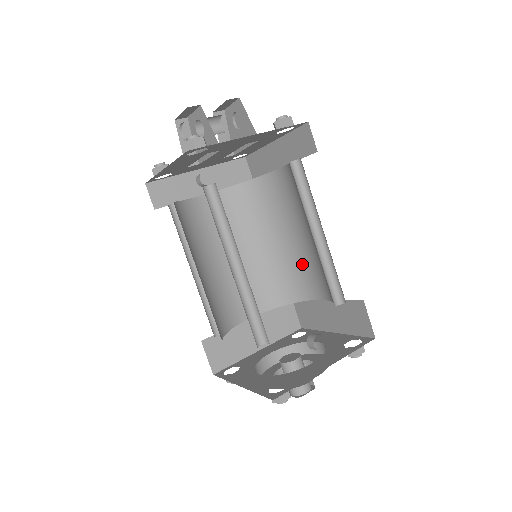
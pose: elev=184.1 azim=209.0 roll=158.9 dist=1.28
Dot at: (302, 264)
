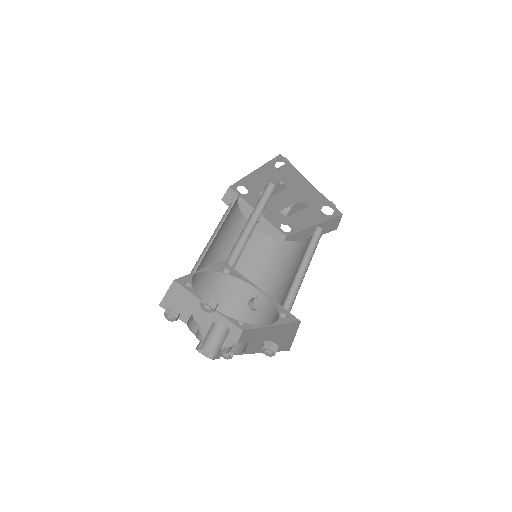
Dot at: (273, 299)
